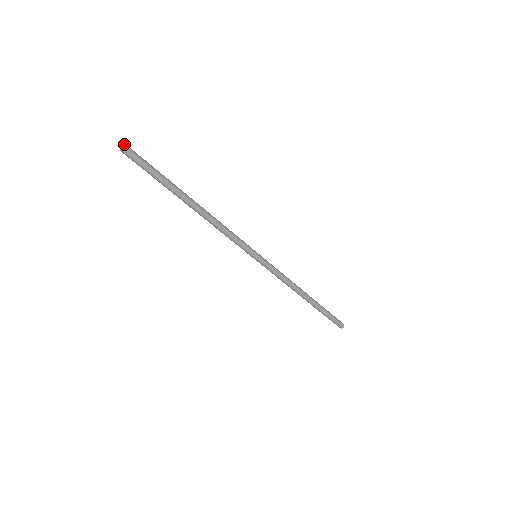
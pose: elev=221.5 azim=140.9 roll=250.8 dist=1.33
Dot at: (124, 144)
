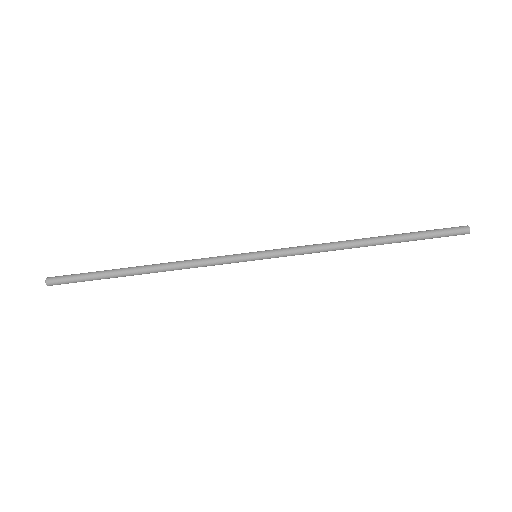
Dot at: (48, 280)
